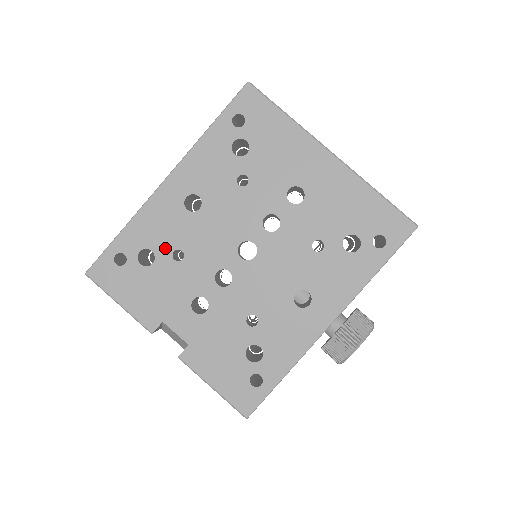
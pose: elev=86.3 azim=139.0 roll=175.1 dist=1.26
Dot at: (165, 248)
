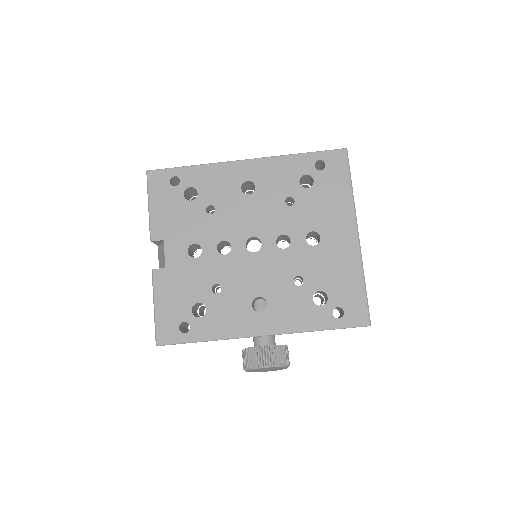
Dot at: (207, 199)
